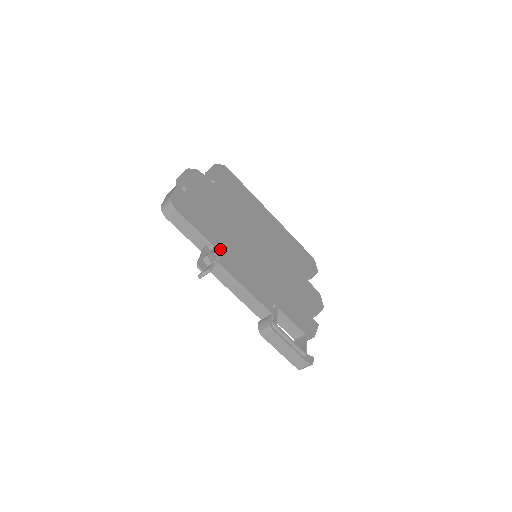
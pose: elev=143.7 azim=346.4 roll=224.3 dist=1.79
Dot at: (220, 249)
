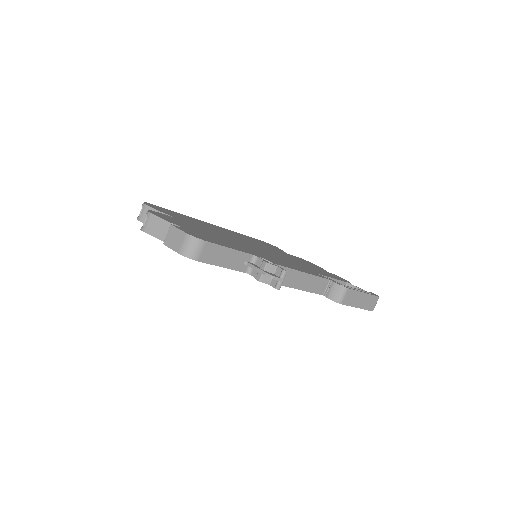
Dot at: (258, 256)
